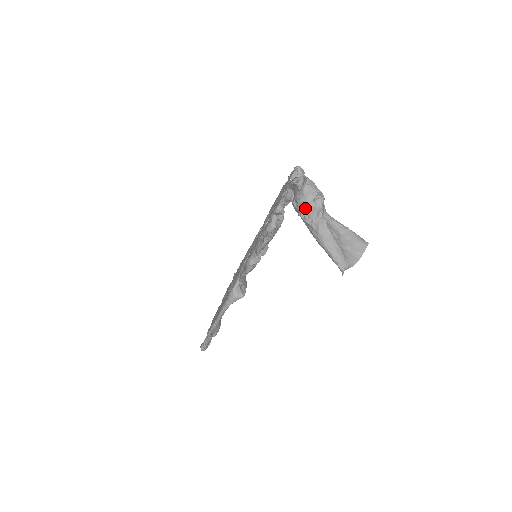
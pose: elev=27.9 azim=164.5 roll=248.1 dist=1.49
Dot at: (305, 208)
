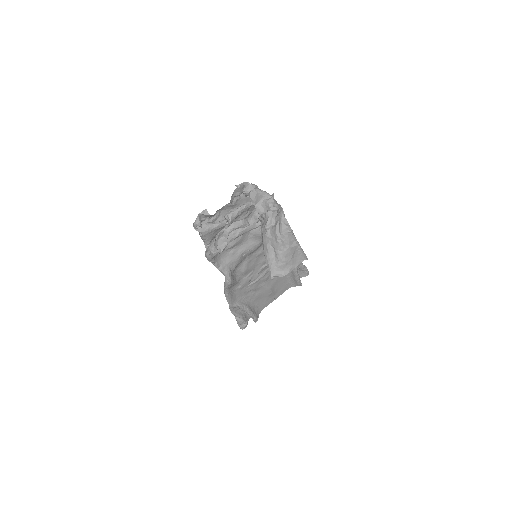
Dot at: (261, 219)
